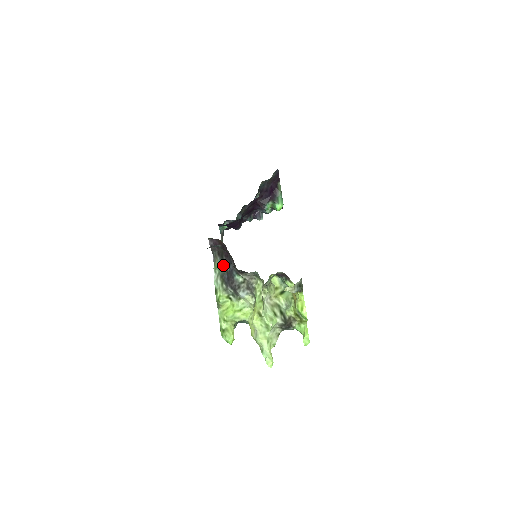
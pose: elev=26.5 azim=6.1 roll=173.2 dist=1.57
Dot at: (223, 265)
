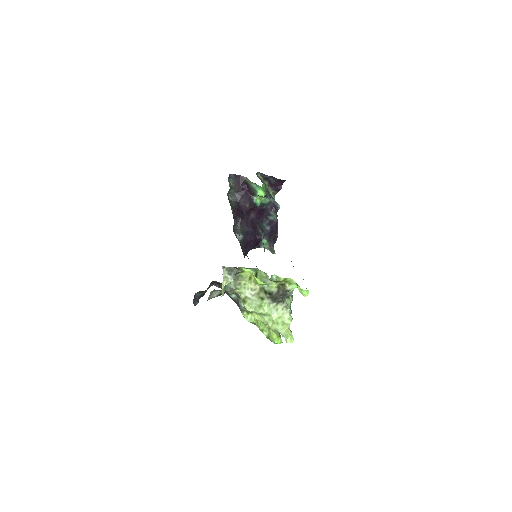
Dot at: occluded
